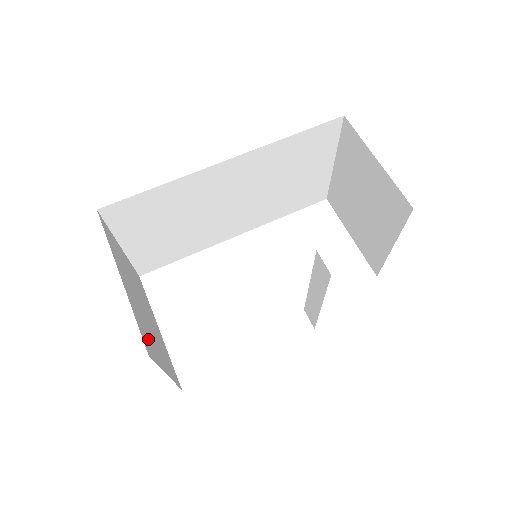
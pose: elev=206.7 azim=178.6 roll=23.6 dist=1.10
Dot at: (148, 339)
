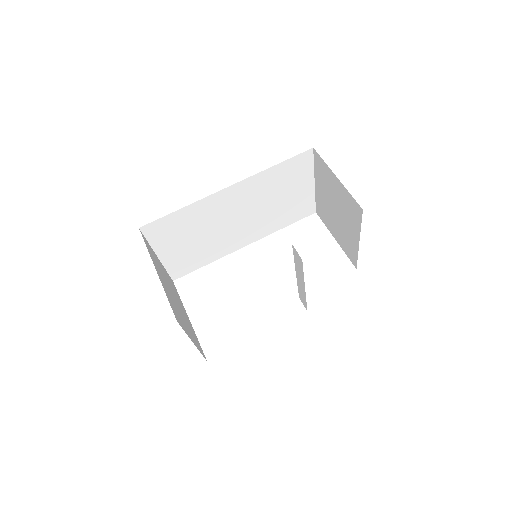
Dot at: (177, 314)
